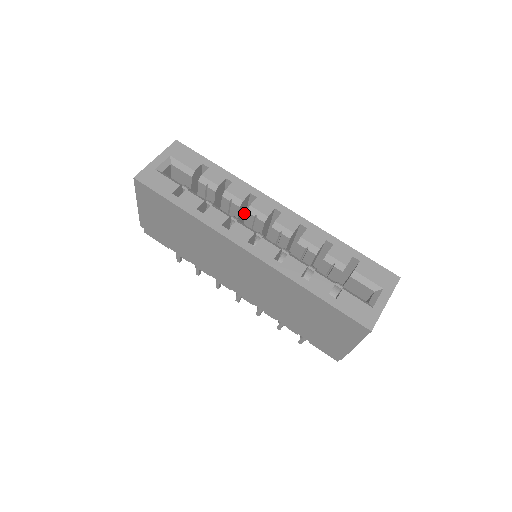
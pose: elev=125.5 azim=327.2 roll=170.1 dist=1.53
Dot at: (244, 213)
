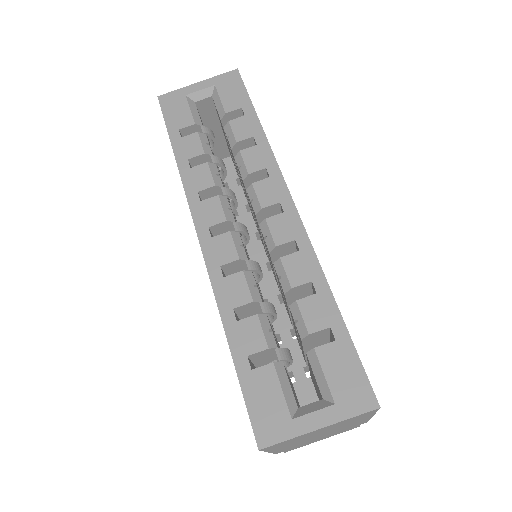
Dot at: occluded
